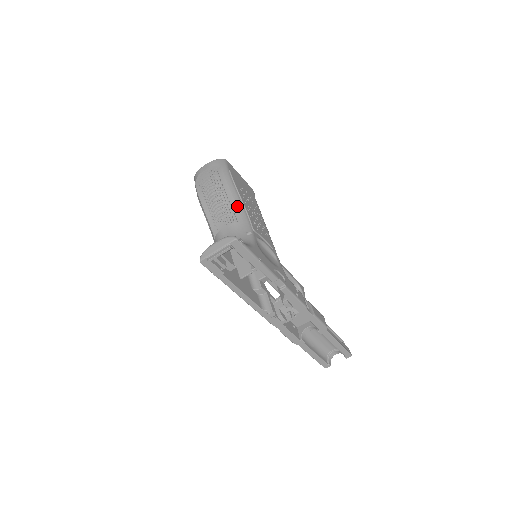
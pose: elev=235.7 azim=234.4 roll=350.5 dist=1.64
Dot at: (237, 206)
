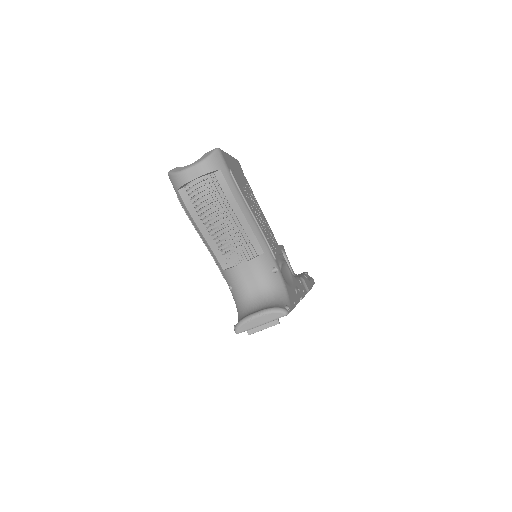
Dot at: (253, 233)
